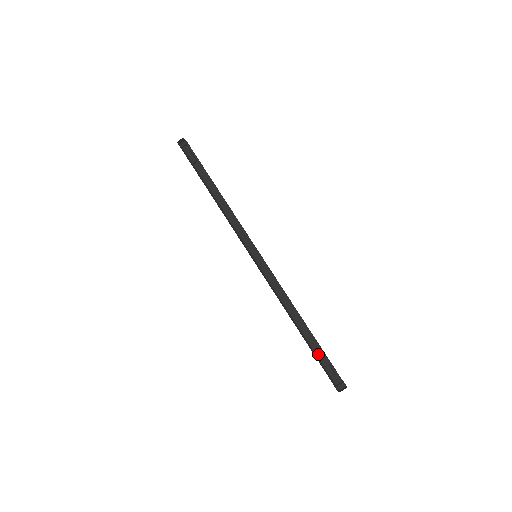
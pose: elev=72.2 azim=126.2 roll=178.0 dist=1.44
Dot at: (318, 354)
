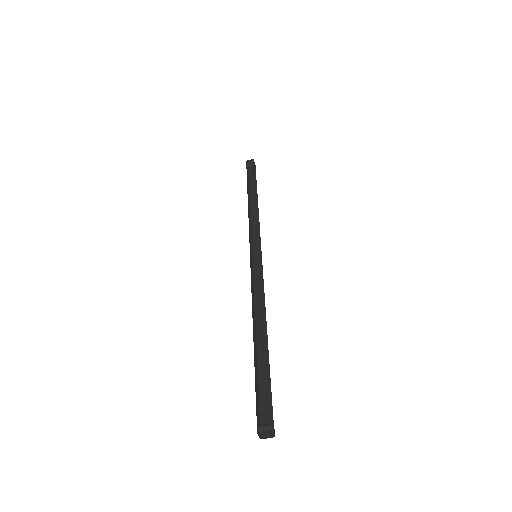
Dot at: (261, 380)
